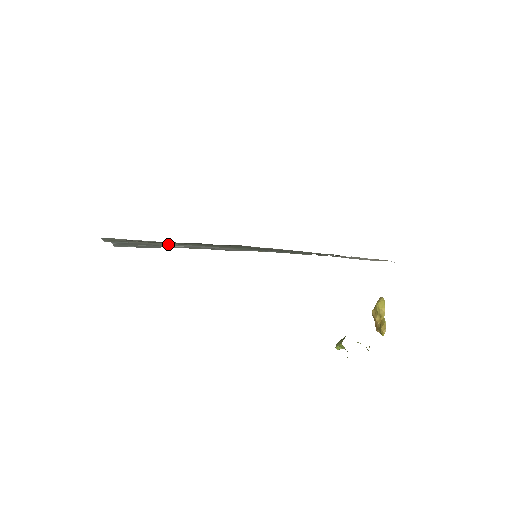
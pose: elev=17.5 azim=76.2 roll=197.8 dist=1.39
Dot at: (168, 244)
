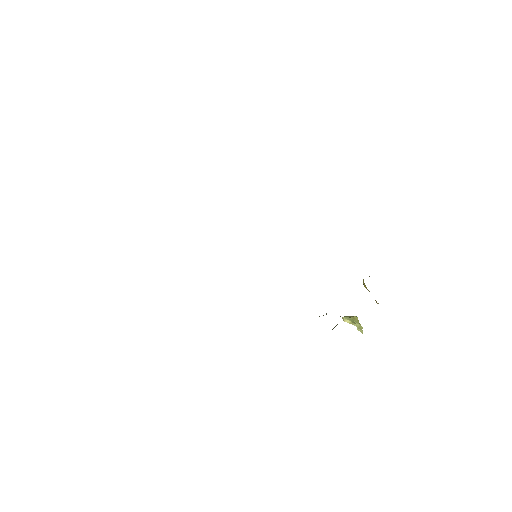
Dot at: occluded
